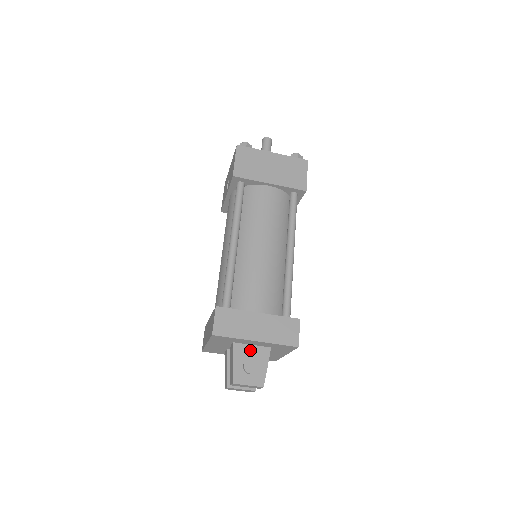
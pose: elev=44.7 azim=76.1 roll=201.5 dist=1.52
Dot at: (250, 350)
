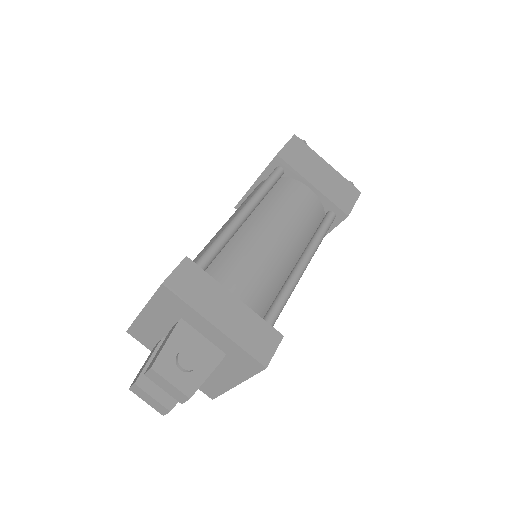
Dot at: (198, 340)
